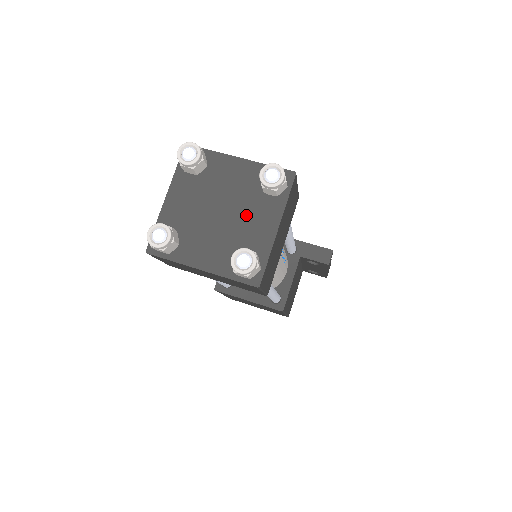
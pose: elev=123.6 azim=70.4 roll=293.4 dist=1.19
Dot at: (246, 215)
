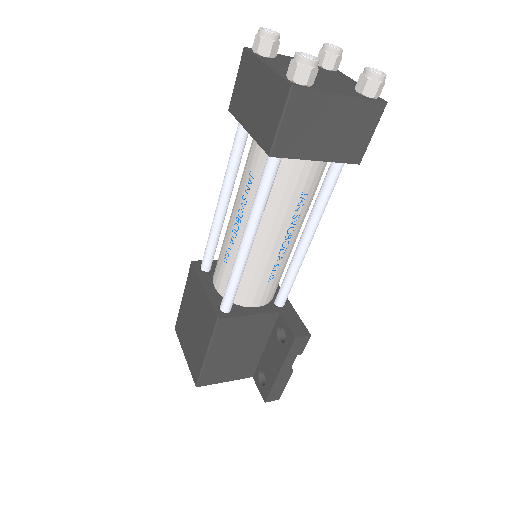
Dot at: (329, 83)
